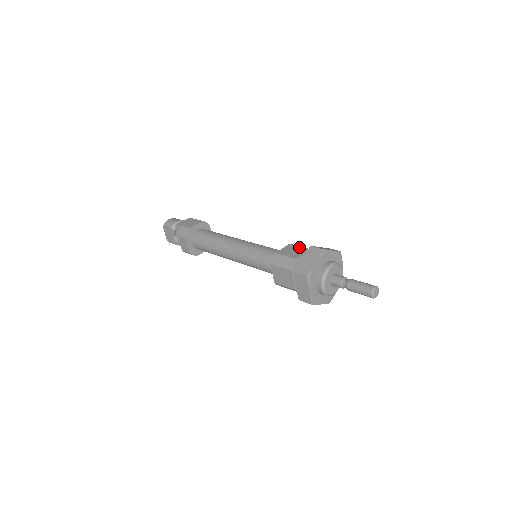
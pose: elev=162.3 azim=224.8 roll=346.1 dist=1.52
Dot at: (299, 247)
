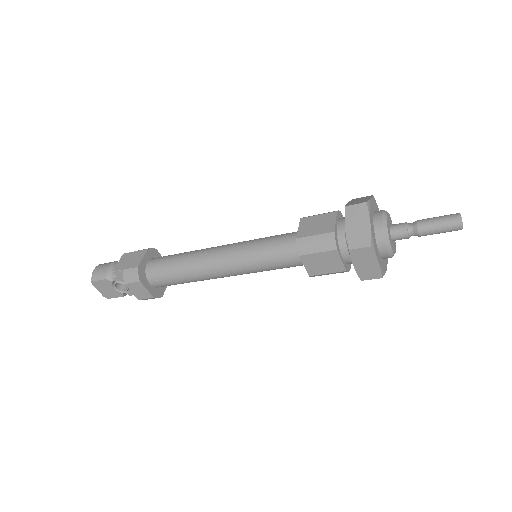
Dot at: (319, 216)
